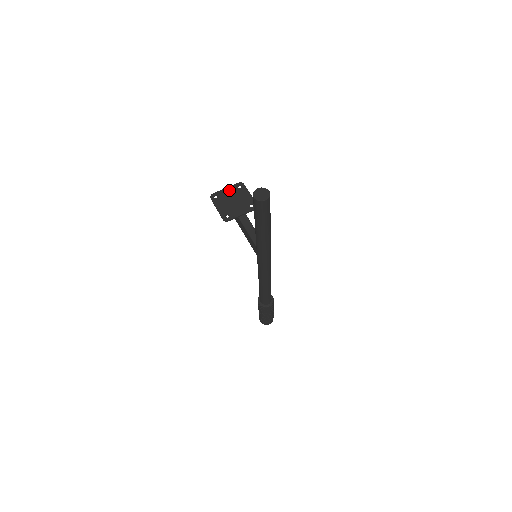
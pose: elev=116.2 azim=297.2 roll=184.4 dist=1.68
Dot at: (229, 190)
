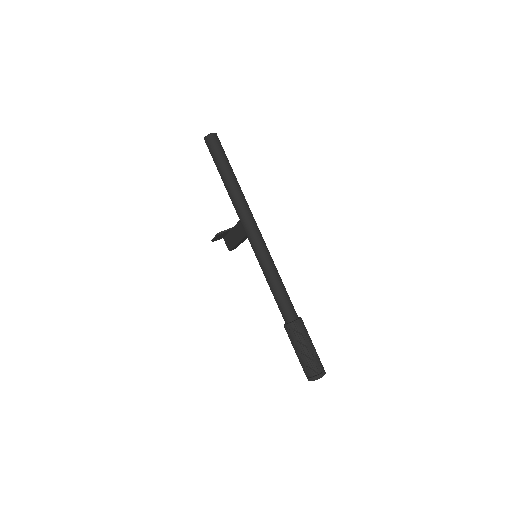
Dot at: occluded
